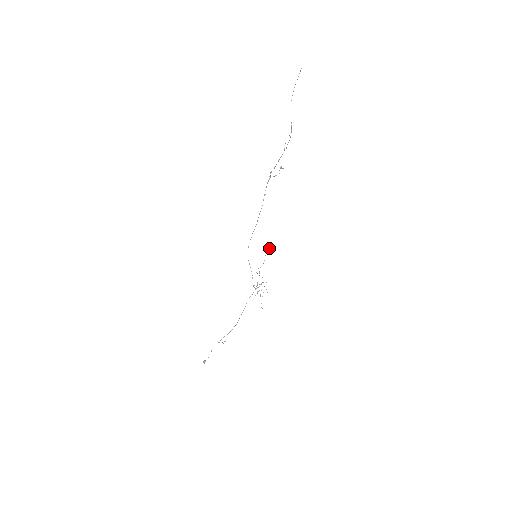
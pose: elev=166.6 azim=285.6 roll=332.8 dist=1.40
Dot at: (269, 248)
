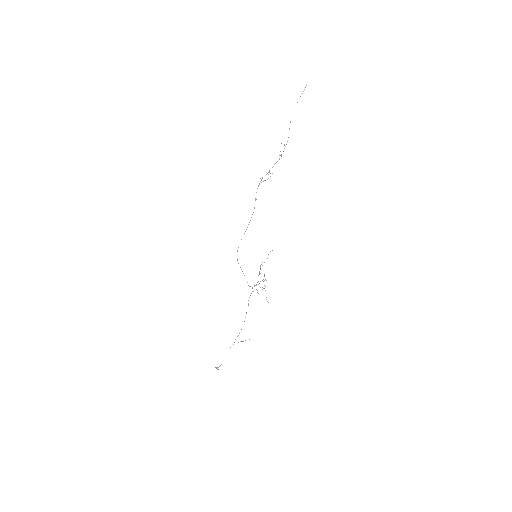
Dot at: occluded
